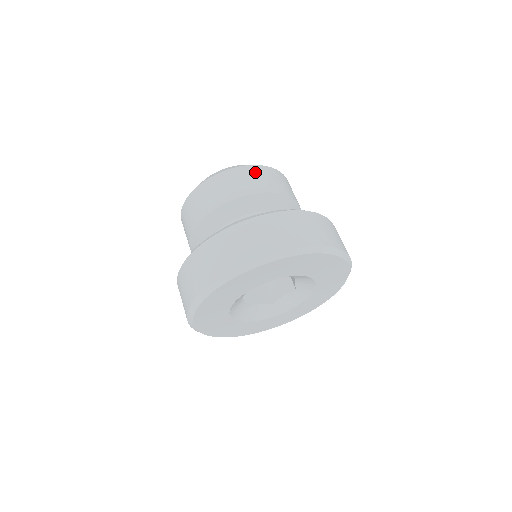
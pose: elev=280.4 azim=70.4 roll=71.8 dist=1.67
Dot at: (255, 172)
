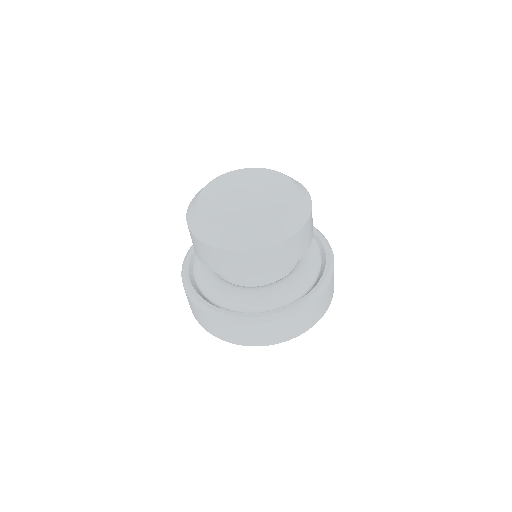
Dot at: (278, 252)
